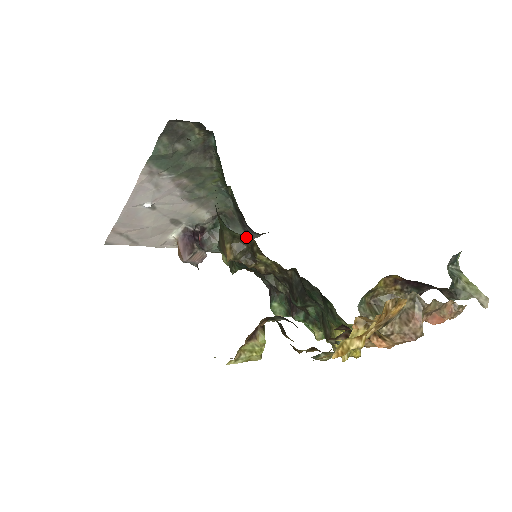
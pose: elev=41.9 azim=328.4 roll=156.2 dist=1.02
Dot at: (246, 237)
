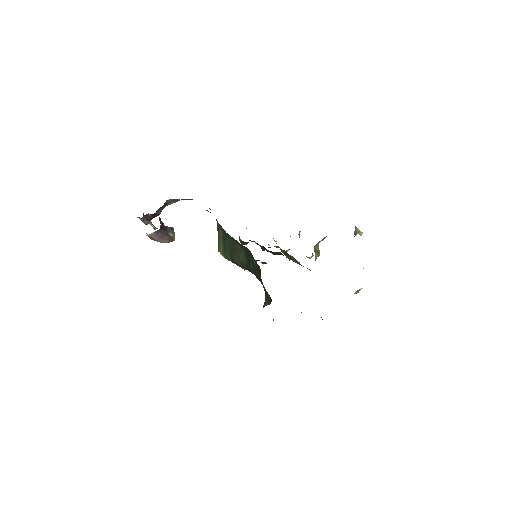
Dot at: occluded
